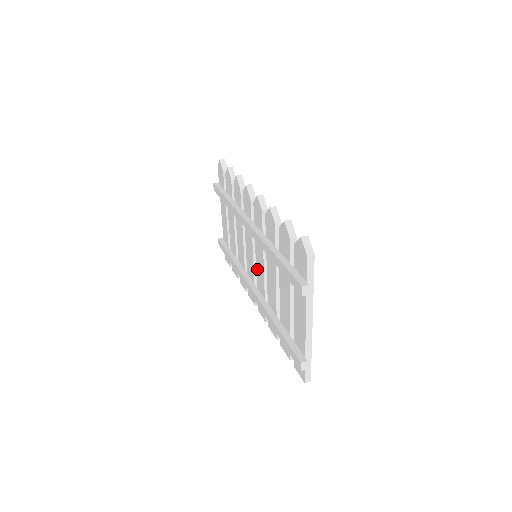
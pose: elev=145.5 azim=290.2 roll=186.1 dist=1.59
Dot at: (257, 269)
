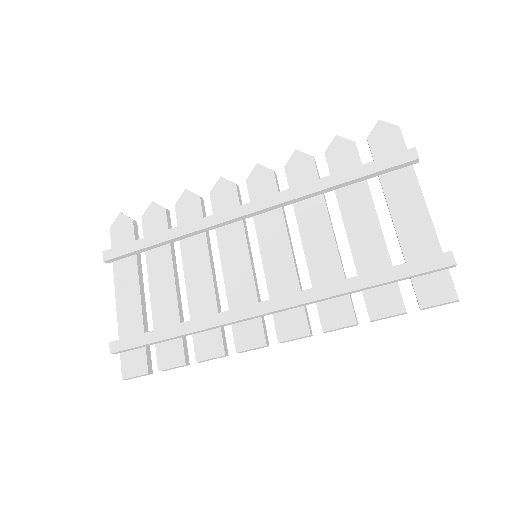
Dot at: (268, 266)
